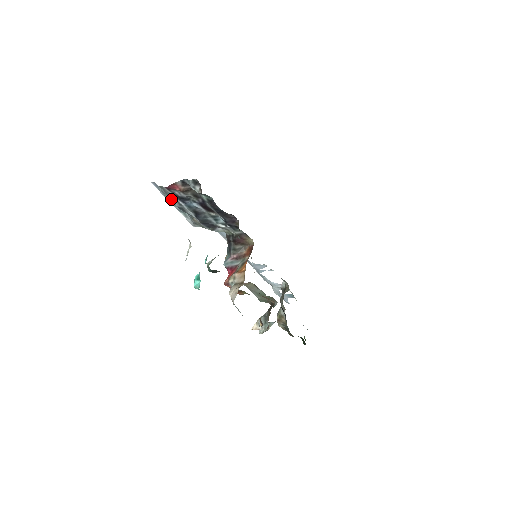
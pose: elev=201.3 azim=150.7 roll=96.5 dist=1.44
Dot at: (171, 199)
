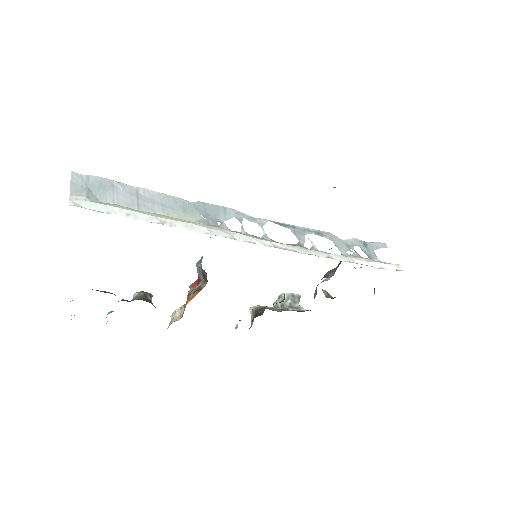
Dot at: occluded
